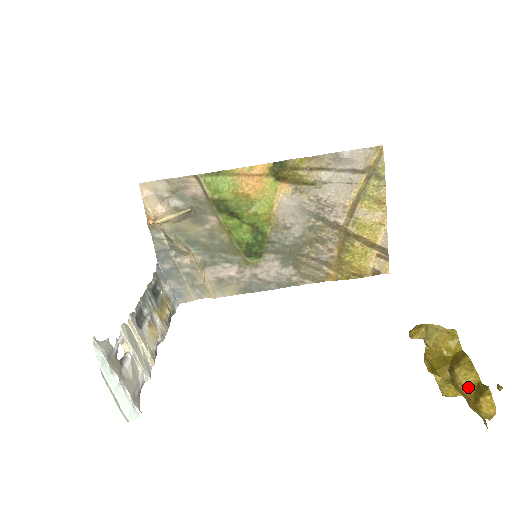
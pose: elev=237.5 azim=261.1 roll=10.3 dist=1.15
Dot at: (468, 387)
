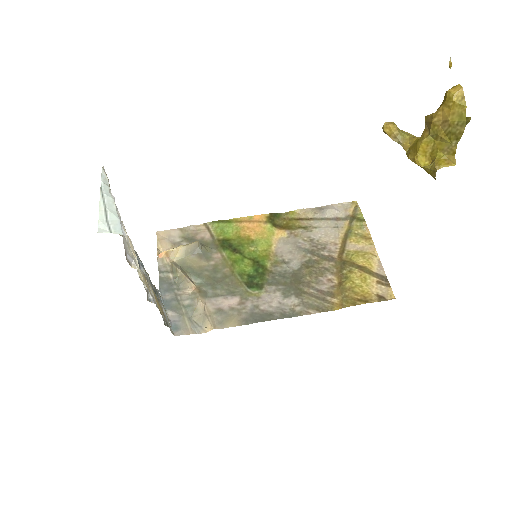
Dot at: (439, 108)
